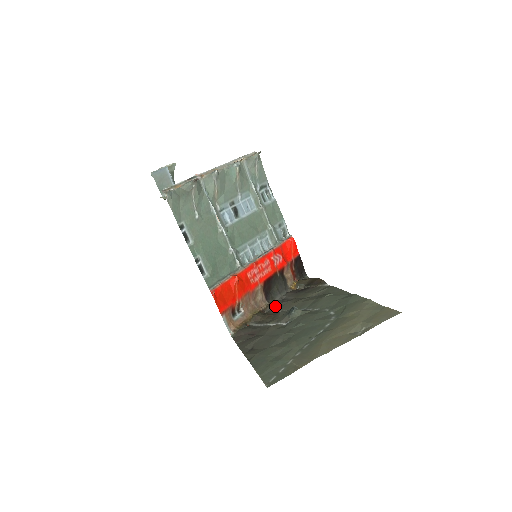
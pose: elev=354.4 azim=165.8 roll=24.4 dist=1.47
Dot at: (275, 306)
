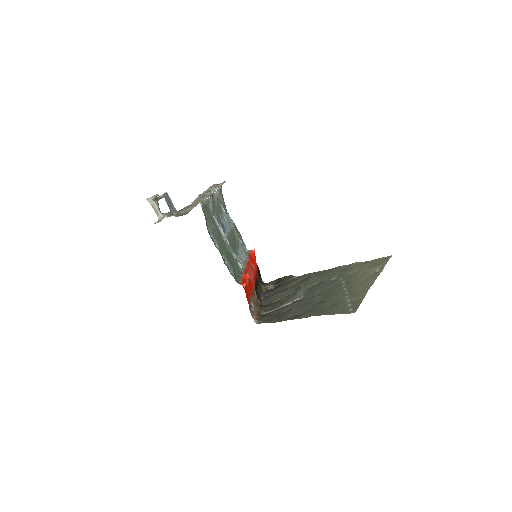
Dot at: (268, 300)
